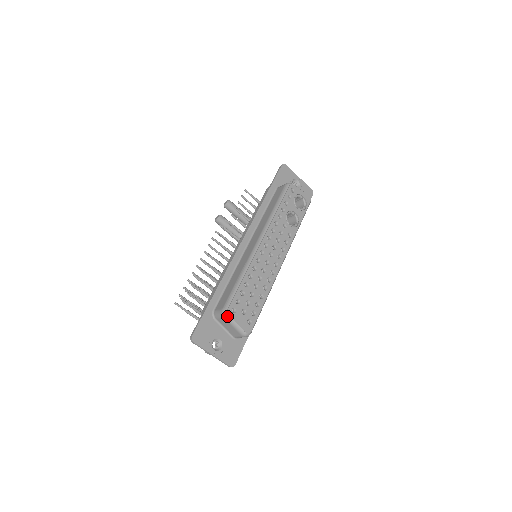
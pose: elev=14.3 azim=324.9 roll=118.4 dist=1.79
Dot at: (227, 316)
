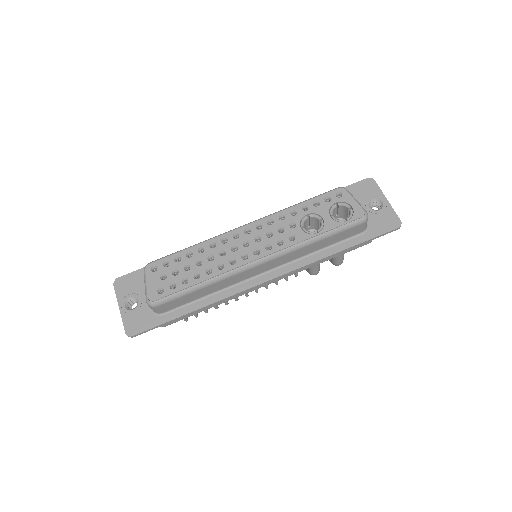
Dot at: (144, 270)
